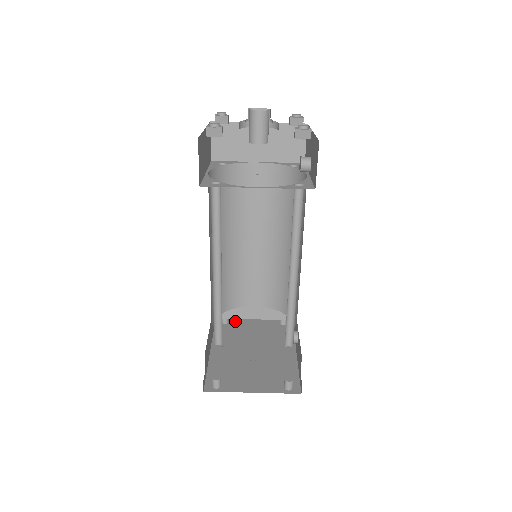
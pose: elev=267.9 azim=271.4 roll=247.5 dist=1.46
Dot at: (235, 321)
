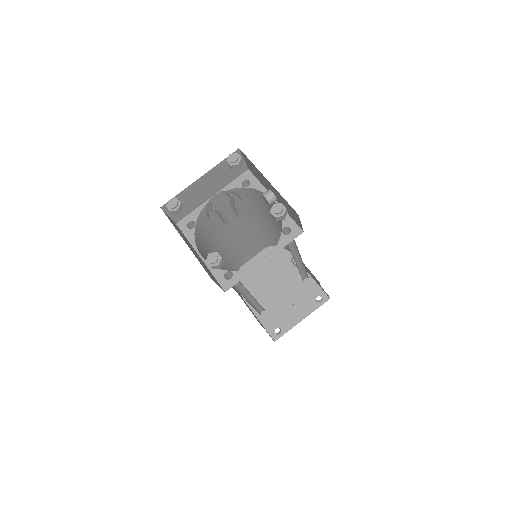
Dot at: occluded
